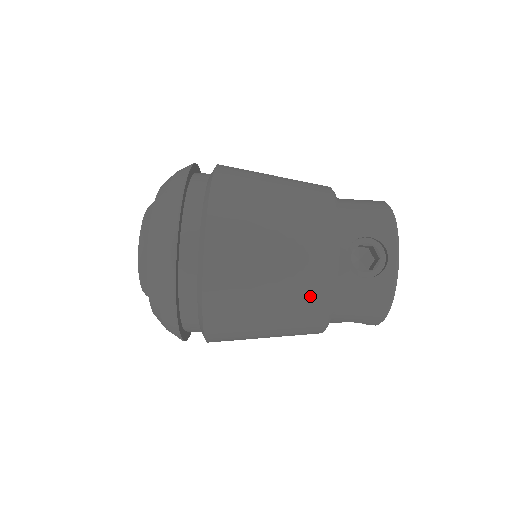
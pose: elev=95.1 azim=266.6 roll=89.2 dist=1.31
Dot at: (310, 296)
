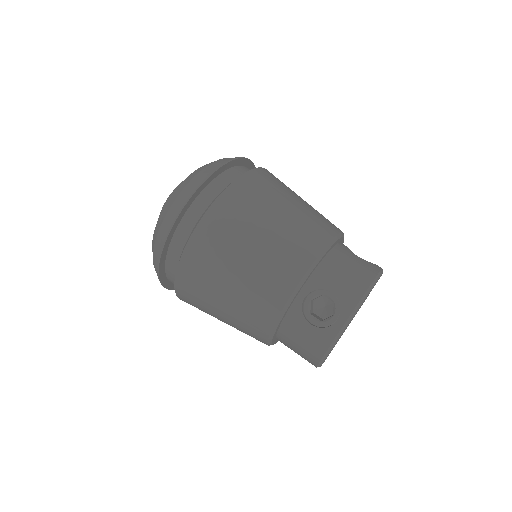
Dot at: (257, 312)
